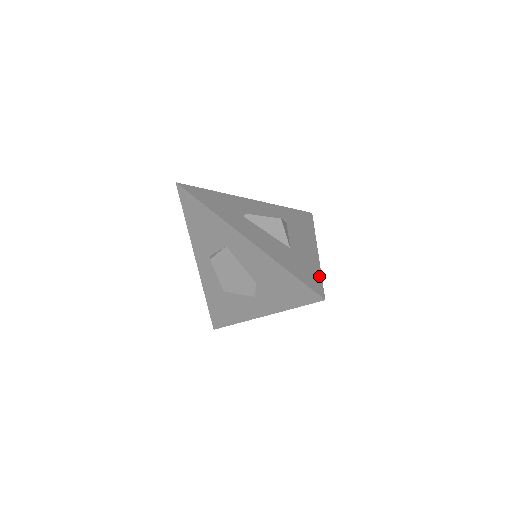
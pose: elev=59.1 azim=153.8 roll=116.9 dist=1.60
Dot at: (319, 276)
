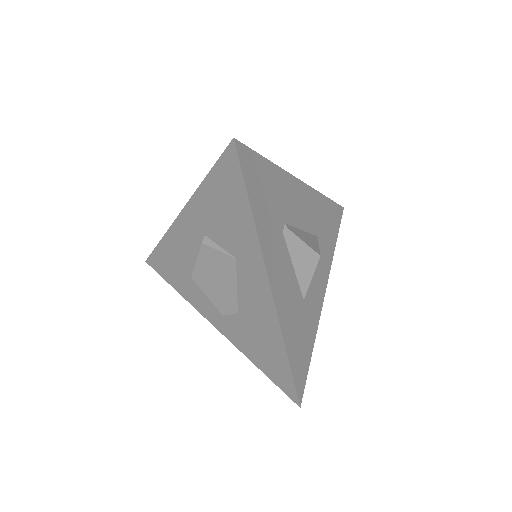
Dot at: (310, 357)
